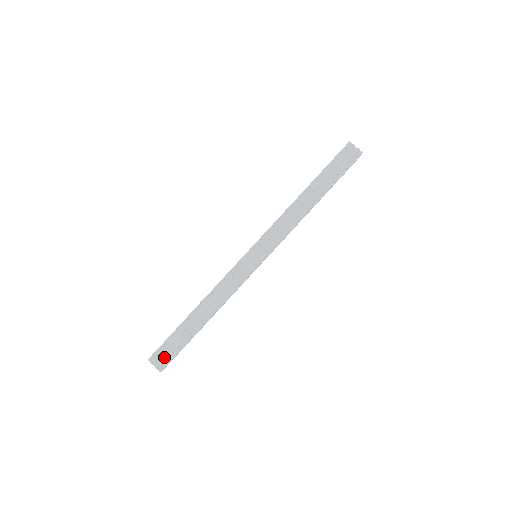
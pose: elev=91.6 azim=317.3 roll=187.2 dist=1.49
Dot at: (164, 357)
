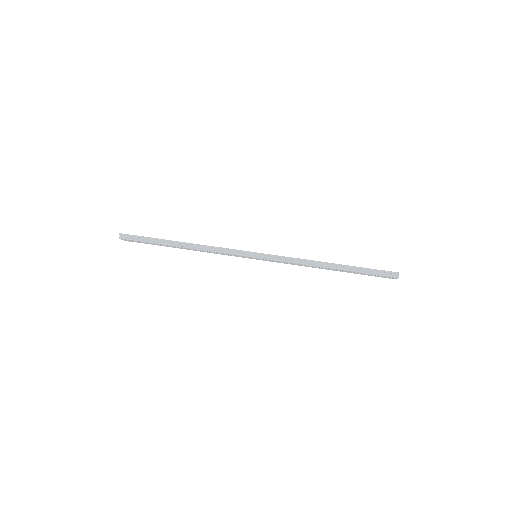
Dot at: occluded
